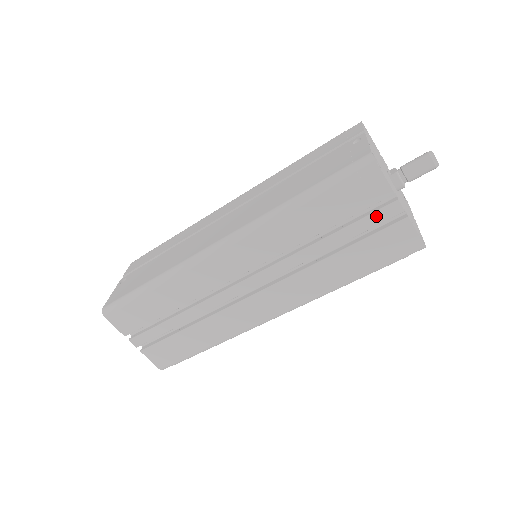
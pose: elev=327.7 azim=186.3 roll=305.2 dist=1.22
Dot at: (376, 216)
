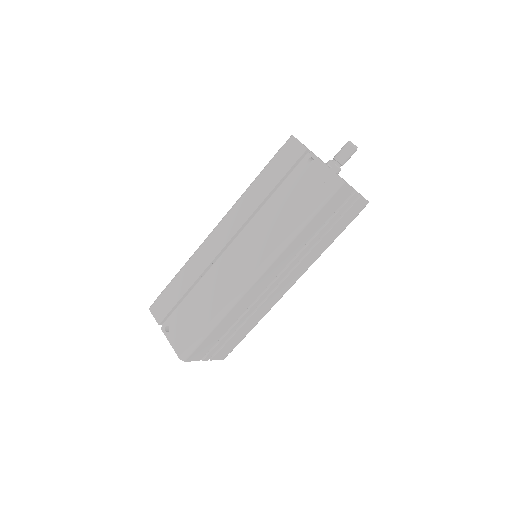
Dot at: (346, 206)
